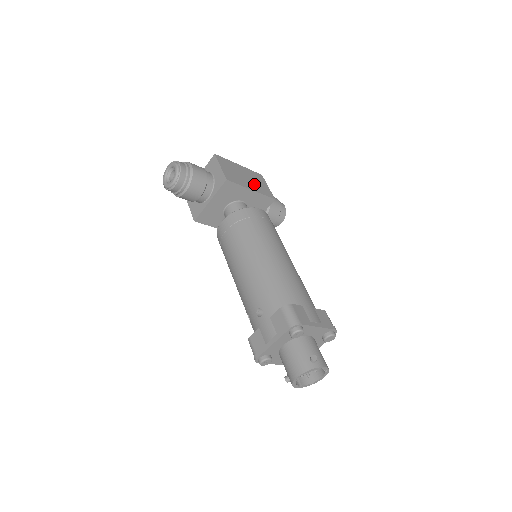
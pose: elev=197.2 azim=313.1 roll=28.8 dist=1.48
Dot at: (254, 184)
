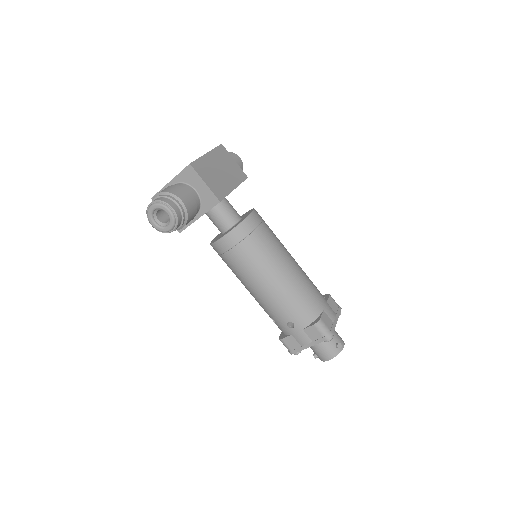
Dot at: (230, 174)
